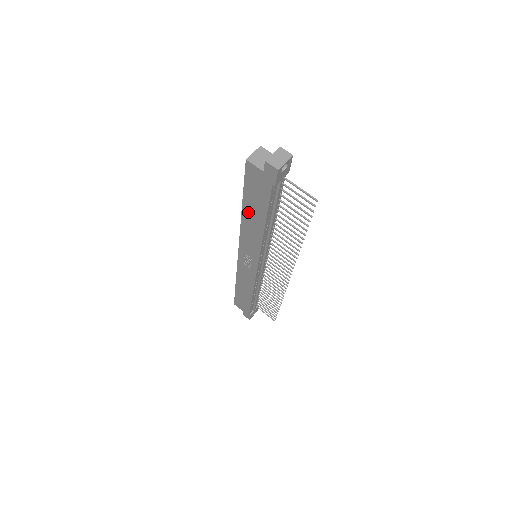
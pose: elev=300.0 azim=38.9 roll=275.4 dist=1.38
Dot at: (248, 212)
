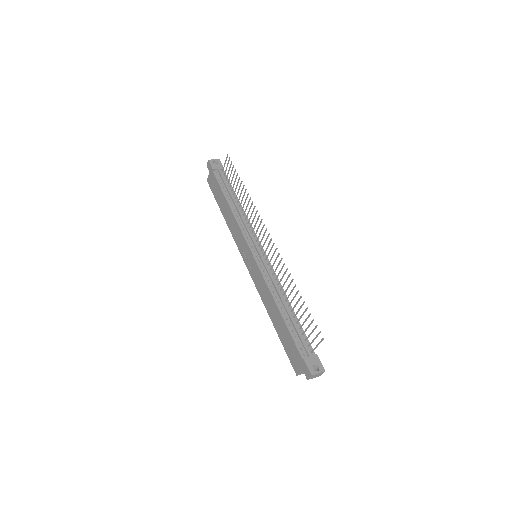
Dot at: (223, 211)
